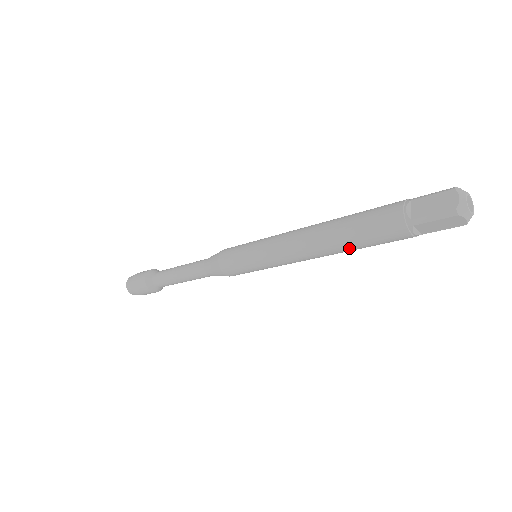
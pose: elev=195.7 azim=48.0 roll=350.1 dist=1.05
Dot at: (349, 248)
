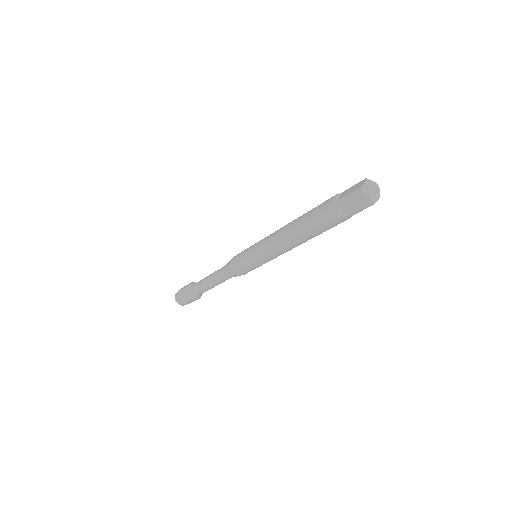
Dot at: (305, 232)
